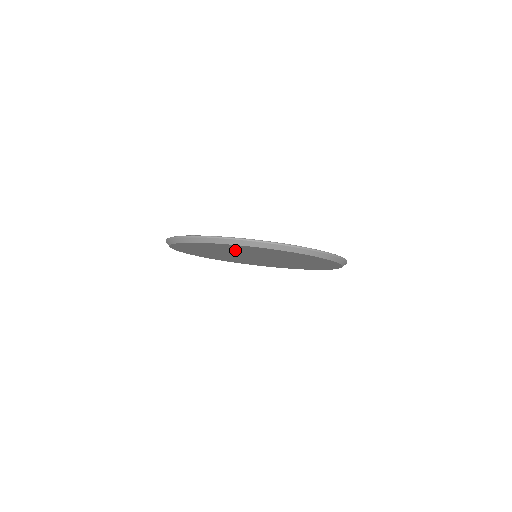
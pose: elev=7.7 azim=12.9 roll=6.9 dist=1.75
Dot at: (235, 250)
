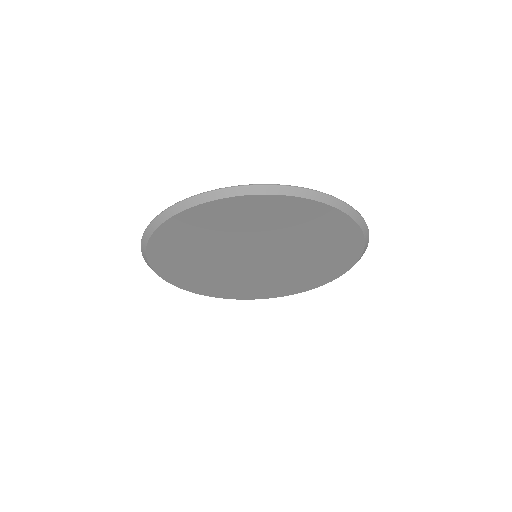
Dot at: (194, 255)
